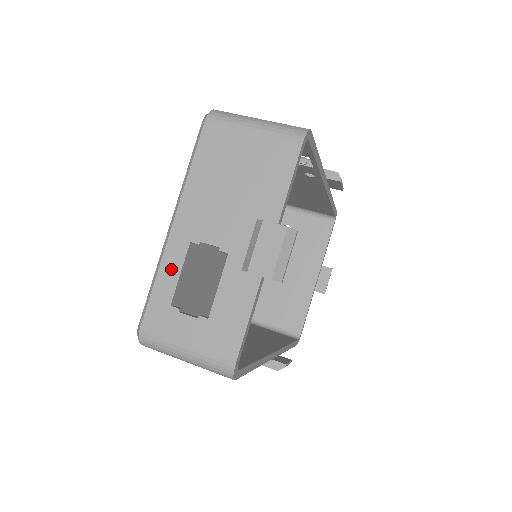
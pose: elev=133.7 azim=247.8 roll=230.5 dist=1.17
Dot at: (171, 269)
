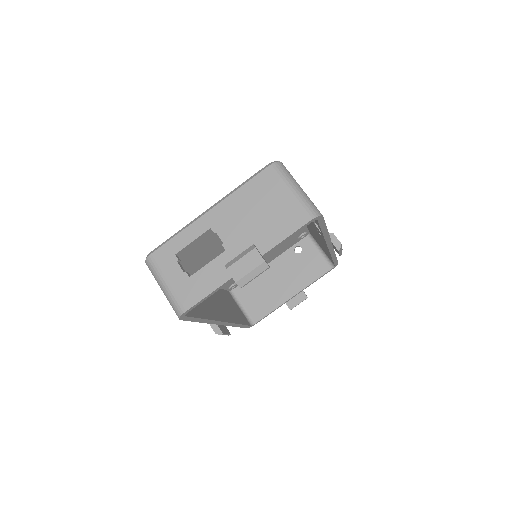
Dot at: (190, 235)
